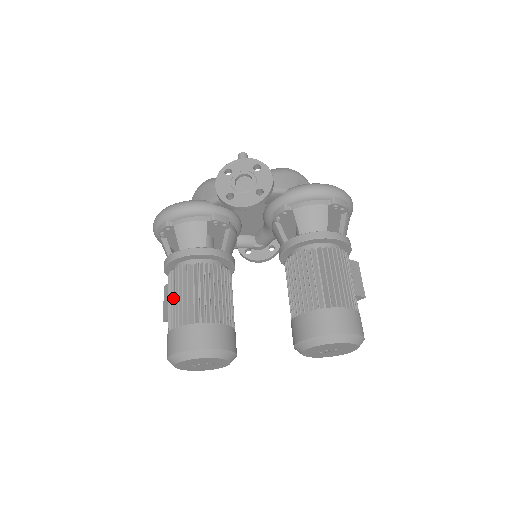
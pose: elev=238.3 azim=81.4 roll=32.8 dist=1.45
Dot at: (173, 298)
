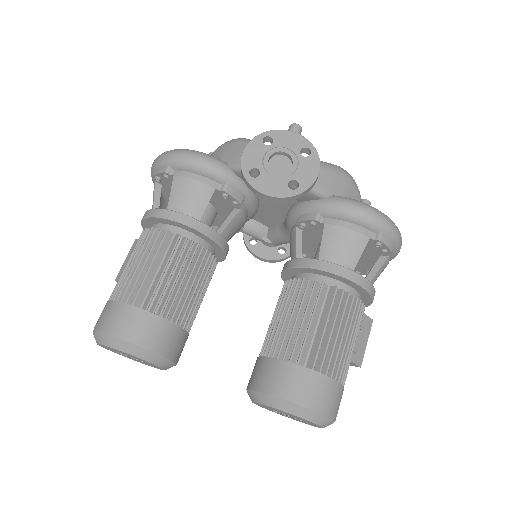
Dot at: (132, 263)
